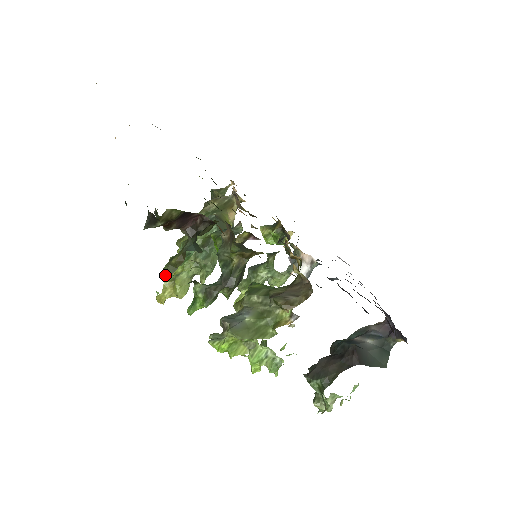
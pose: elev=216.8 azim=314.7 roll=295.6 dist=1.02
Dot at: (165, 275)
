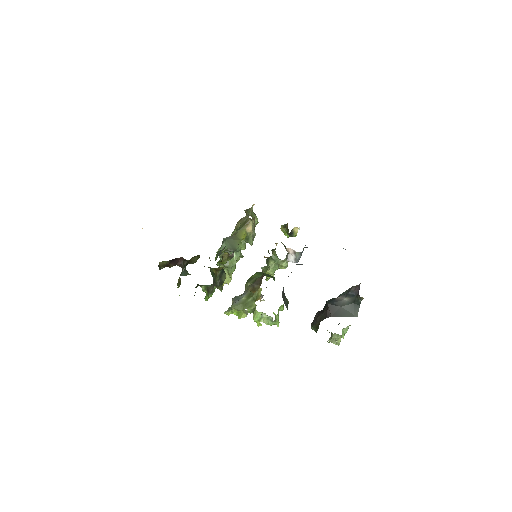
Dot at: (178, 287)
